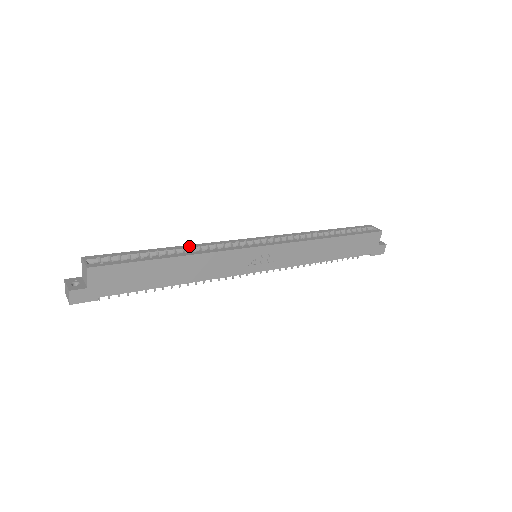
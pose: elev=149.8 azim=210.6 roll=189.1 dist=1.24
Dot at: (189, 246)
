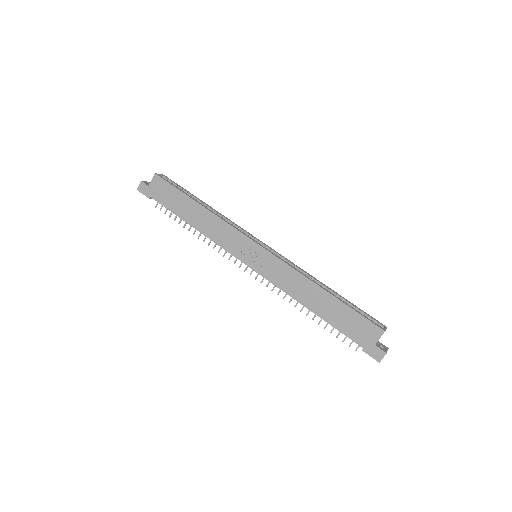
Dot at: occluded
